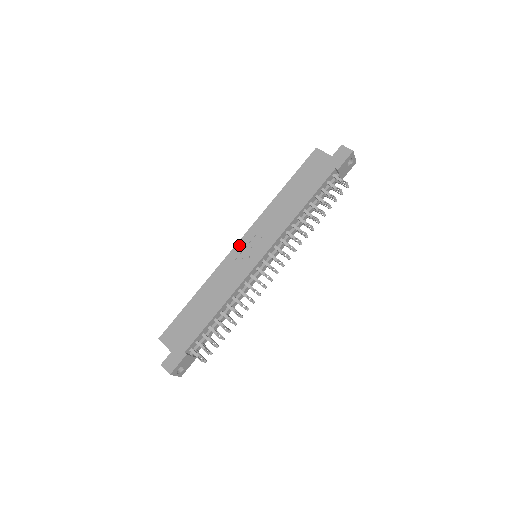
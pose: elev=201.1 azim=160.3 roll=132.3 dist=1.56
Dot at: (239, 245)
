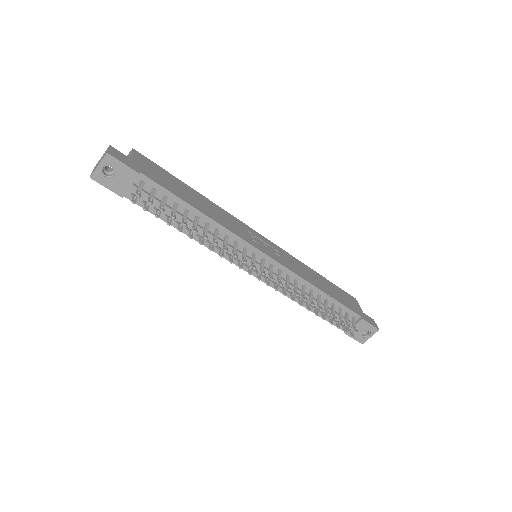
Dot at: (260, 235)
